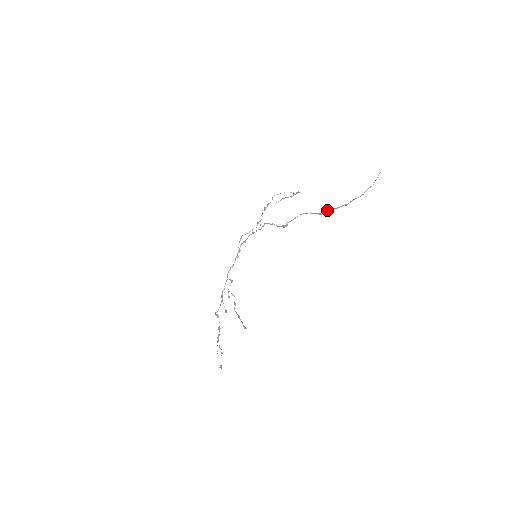
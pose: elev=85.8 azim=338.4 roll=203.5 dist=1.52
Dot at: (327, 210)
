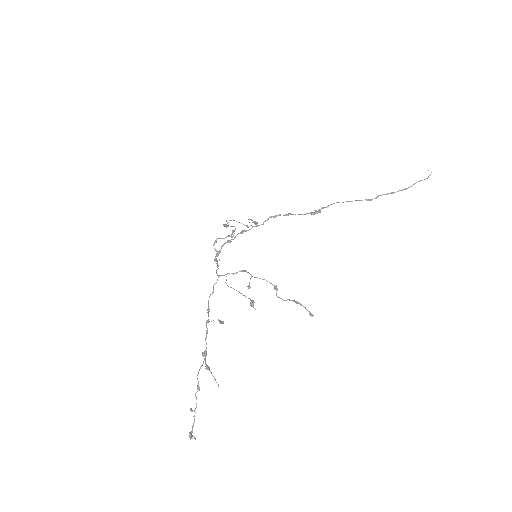
Dot at: (377, 196)
